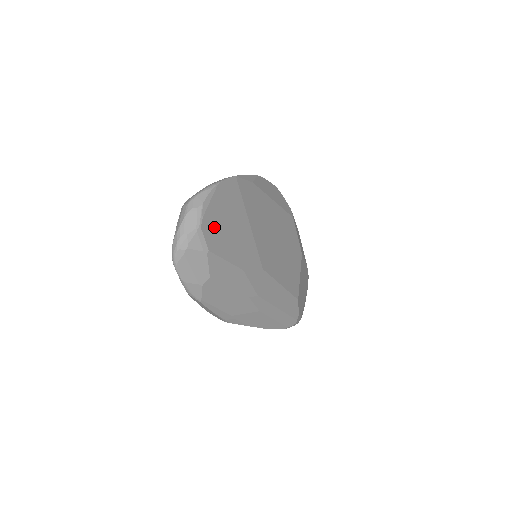
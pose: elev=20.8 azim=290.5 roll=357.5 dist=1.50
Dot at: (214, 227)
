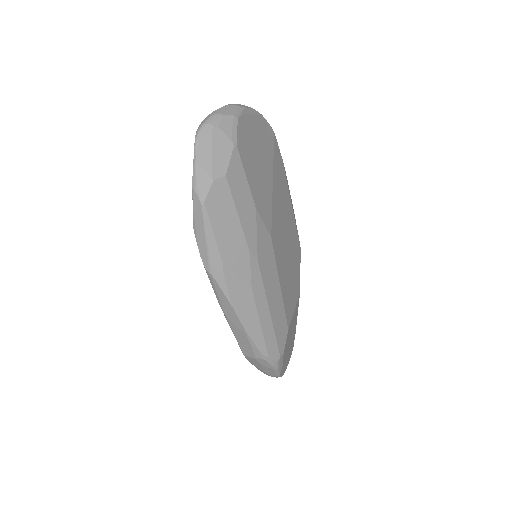
Dot at: (247, 136)
